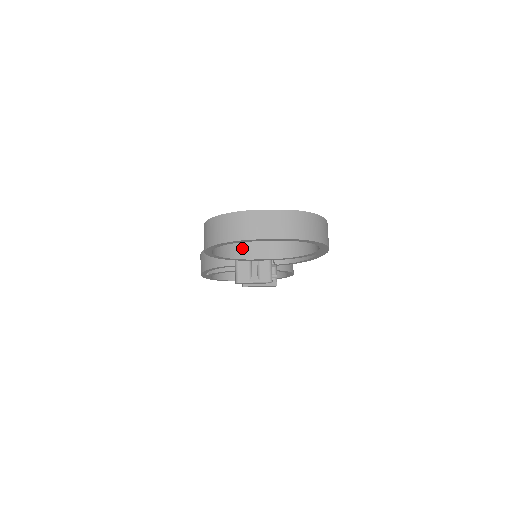
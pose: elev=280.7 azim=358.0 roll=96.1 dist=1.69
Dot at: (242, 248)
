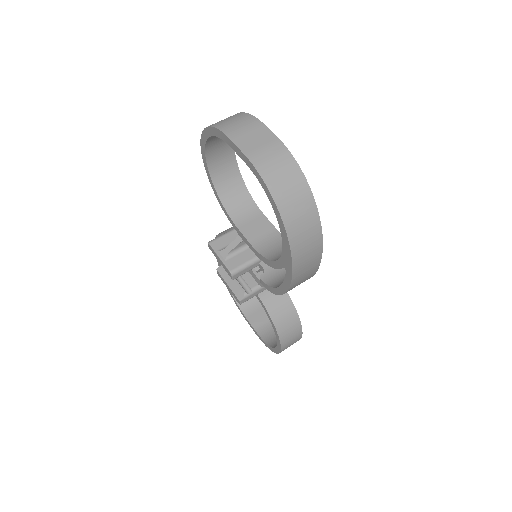
Dot at: (244, 213)
